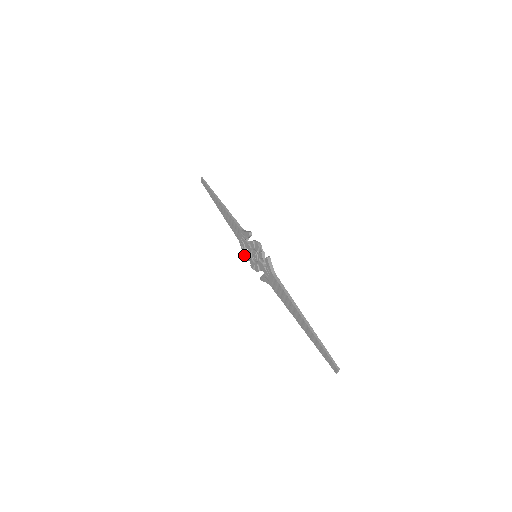
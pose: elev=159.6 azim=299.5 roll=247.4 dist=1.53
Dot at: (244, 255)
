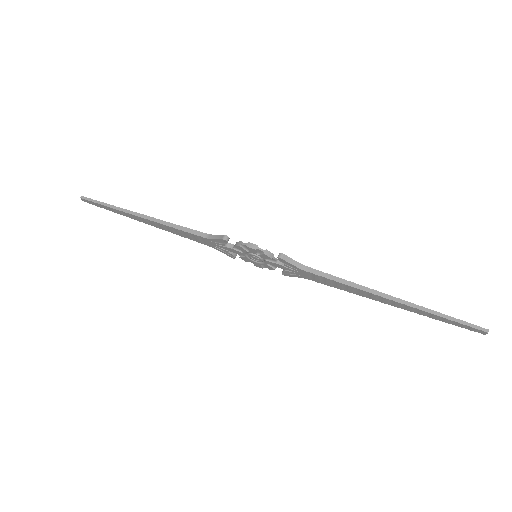
Dot at: (234, 258)
